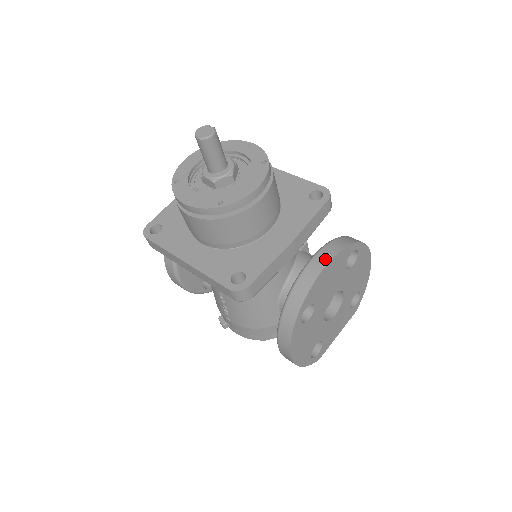
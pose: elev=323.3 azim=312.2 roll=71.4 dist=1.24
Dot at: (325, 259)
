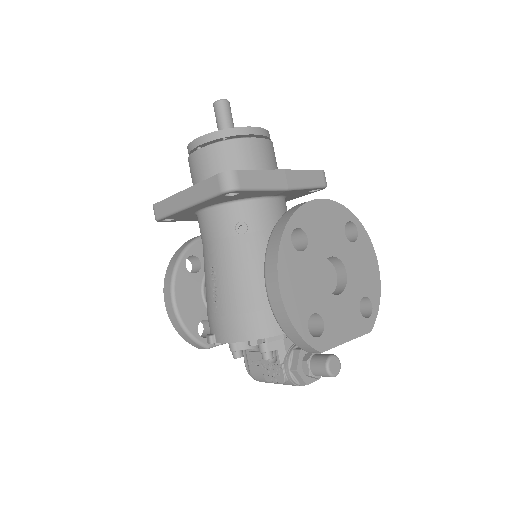
Dot at: (318, 199)
